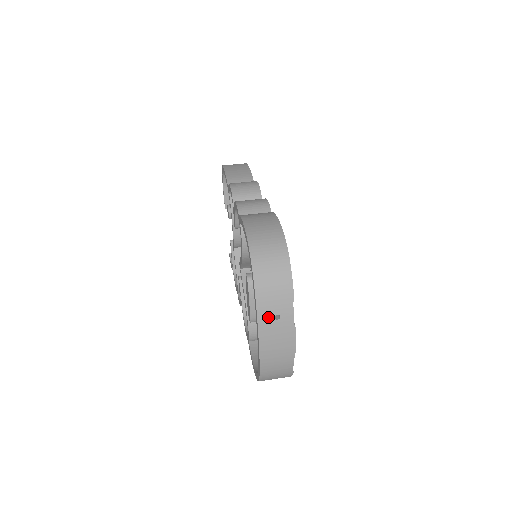
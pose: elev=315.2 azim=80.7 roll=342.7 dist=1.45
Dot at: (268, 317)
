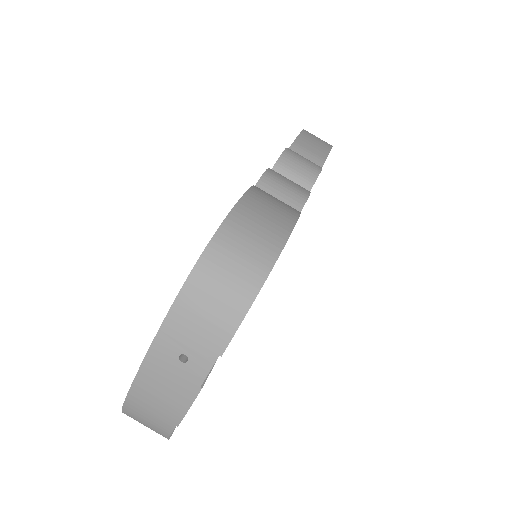
Dot at: (171, 348)
